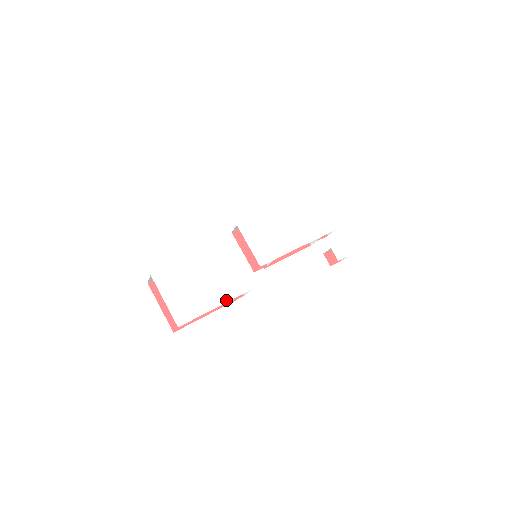
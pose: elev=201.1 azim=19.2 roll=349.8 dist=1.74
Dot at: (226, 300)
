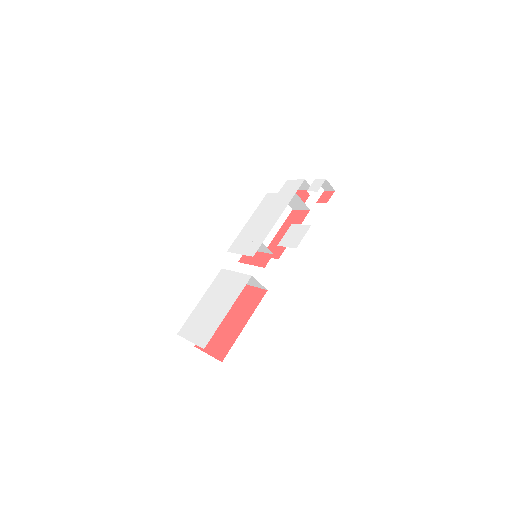
Dot at: (234, 300)
